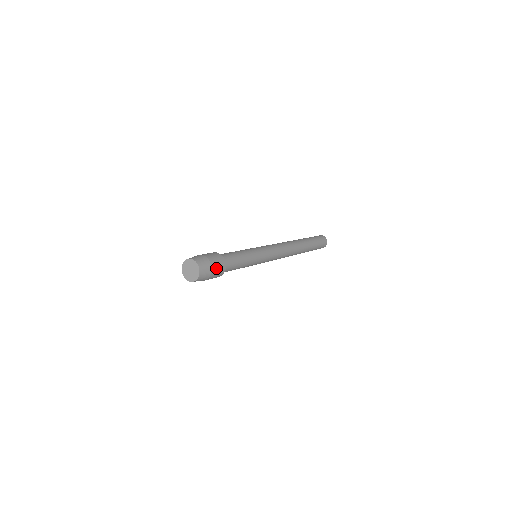
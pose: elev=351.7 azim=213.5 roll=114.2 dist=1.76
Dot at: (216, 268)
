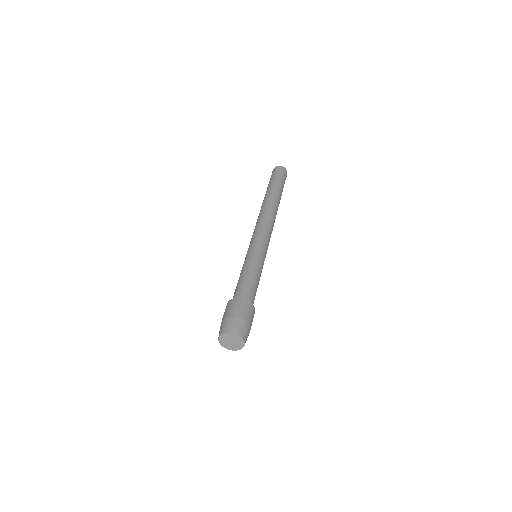
Dot at: (250, 318)
